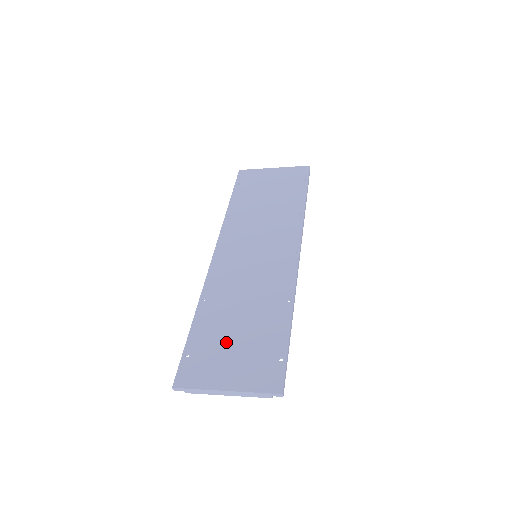
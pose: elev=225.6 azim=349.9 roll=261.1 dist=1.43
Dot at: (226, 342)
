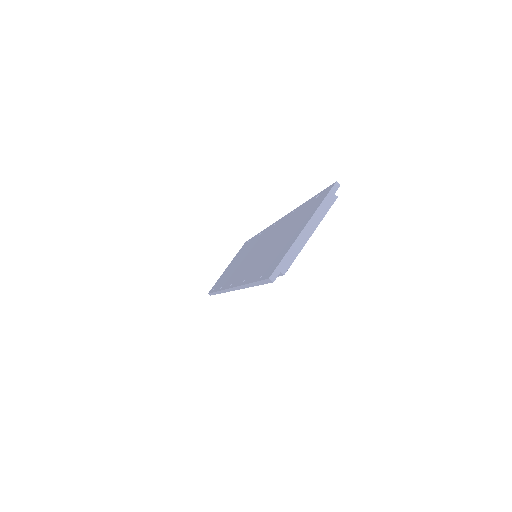
Dot at: (278, 246)
